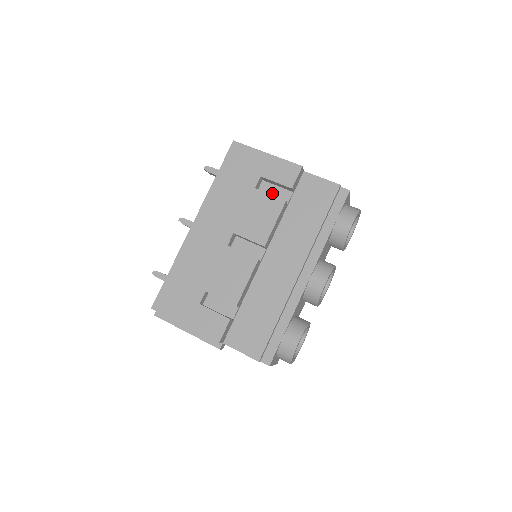
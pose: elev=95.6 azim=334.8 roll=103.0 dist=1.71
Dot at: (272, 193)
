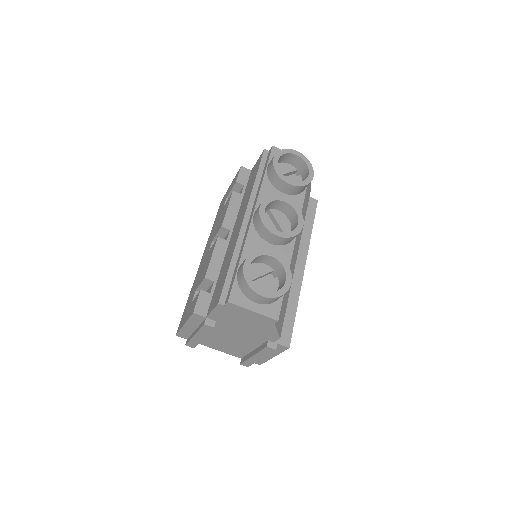
Dot at: occluded
